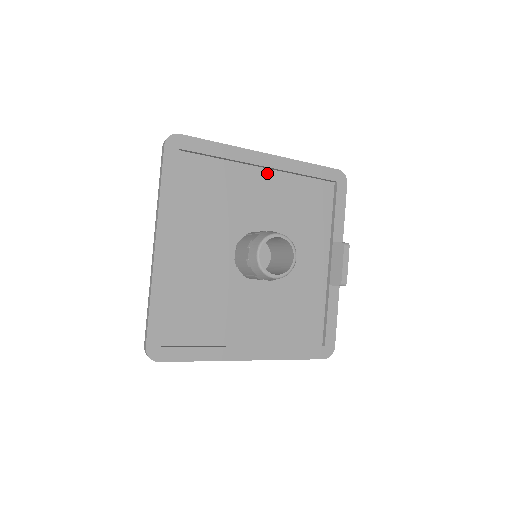
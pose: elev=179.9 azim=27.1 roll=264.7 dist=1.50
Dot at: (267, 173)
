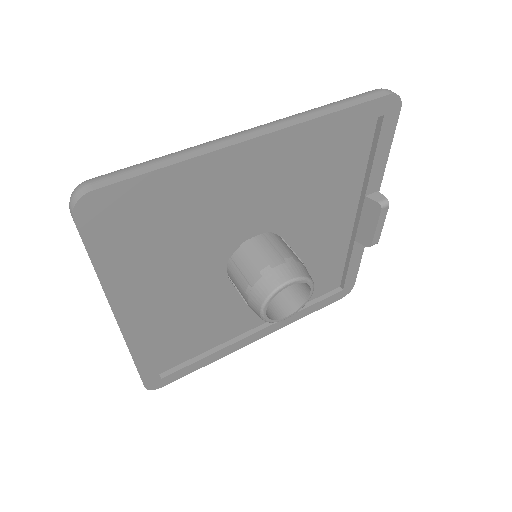
Dot at: (263, 158)
